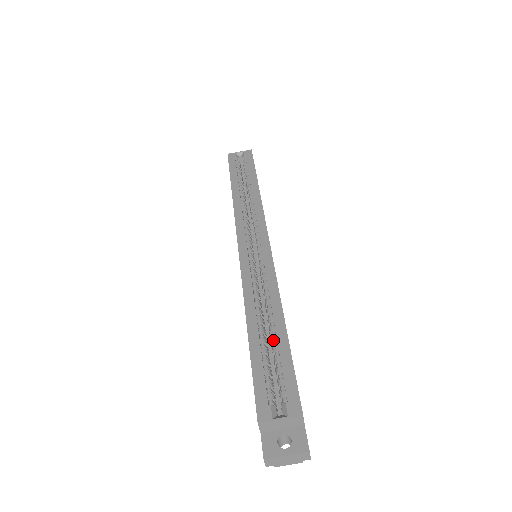
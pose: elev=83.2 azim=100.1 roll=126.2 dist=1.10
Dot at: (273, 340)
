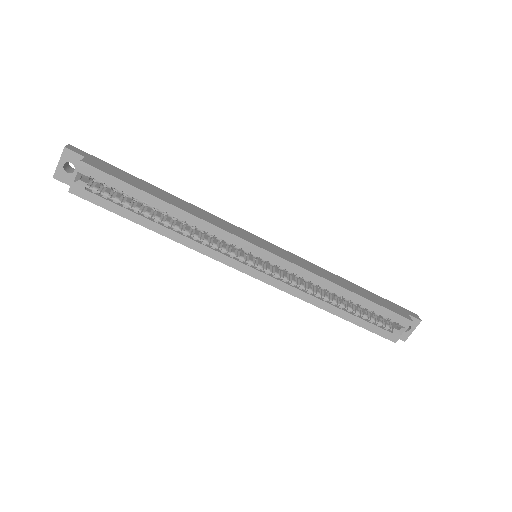
Dot at: occluded
